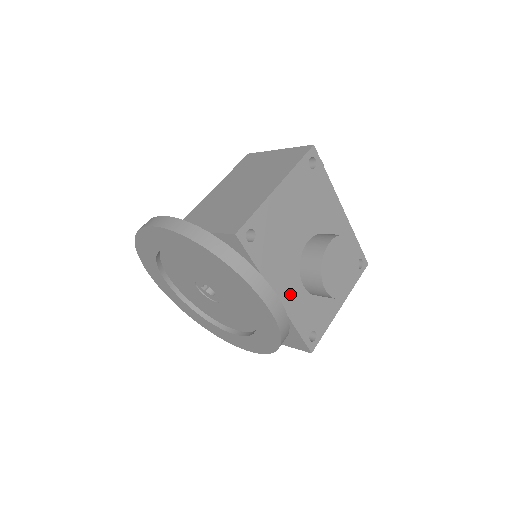
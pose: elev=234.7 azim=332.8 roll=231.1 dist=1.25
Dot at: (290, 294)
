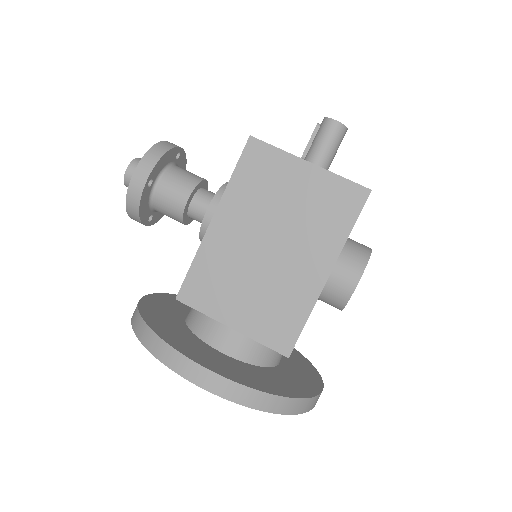
Dot at: occluded
